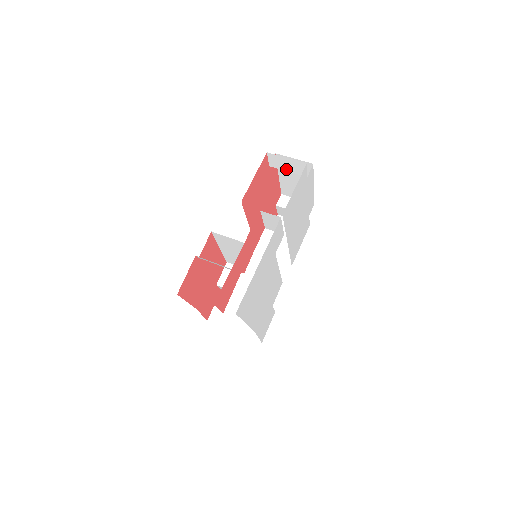
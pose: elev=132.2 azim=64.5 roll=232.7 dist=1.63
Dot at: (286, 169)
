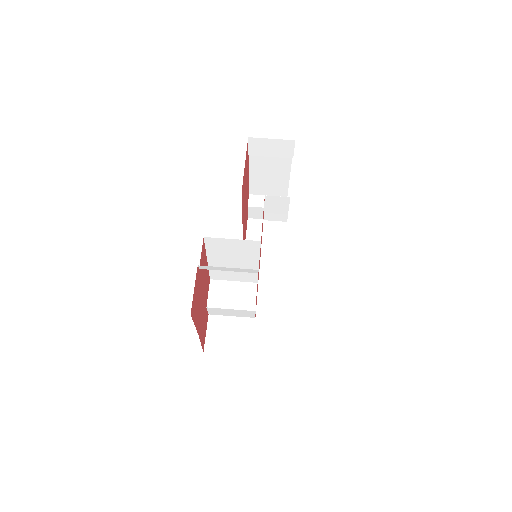
Dot at: (268, 154)
